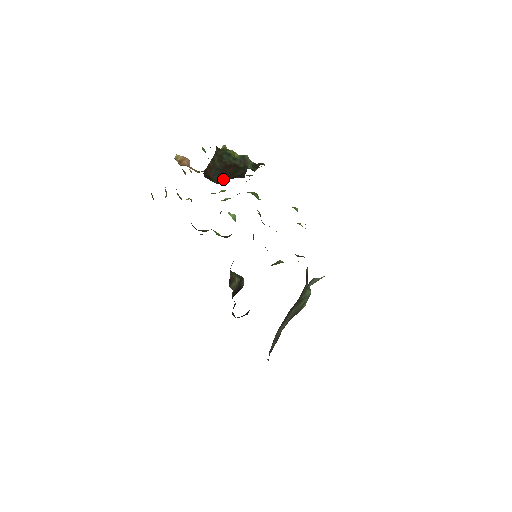
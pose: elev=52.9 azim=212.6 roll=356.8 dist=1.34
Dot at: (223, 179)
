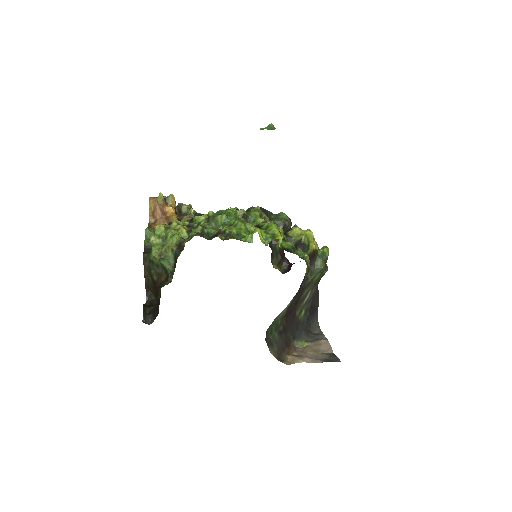
Dot at: (157, 297)
